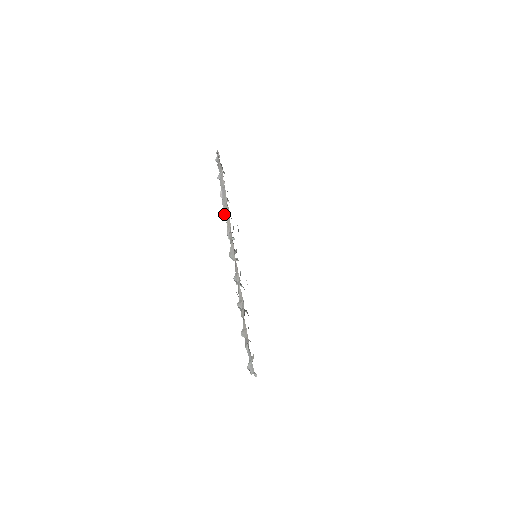
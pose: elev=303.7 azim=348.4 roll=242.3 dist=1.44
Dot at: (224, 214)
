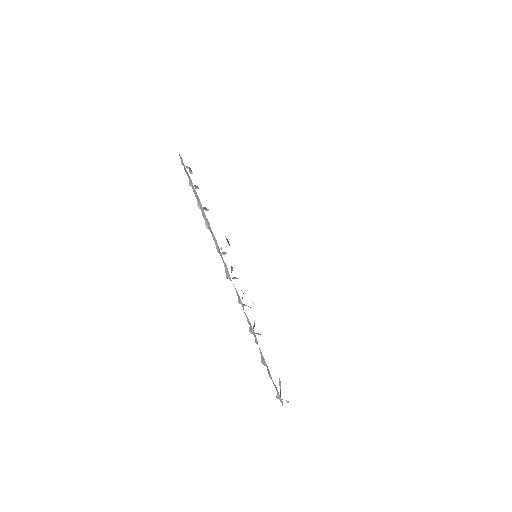
Dot at: occluded
